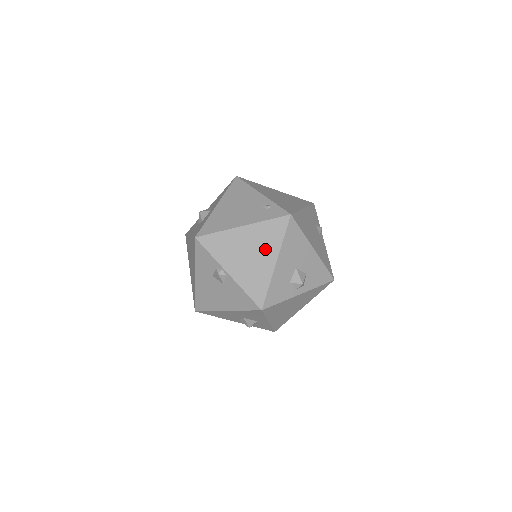
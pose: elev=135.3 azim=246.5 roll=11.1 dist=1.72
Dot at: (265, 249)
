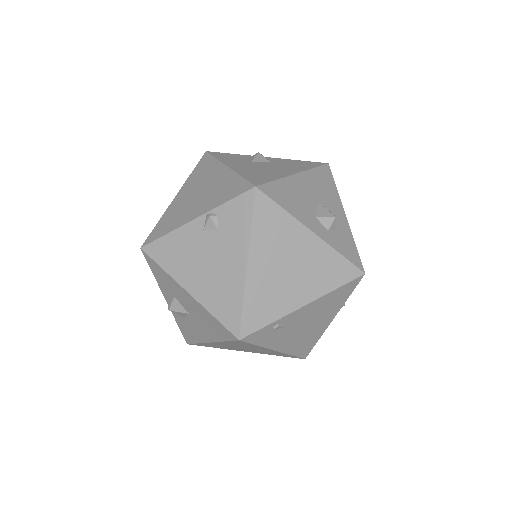
Dot at: occluded
